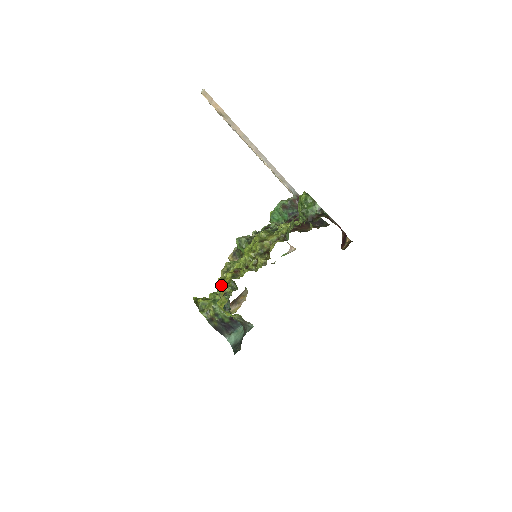
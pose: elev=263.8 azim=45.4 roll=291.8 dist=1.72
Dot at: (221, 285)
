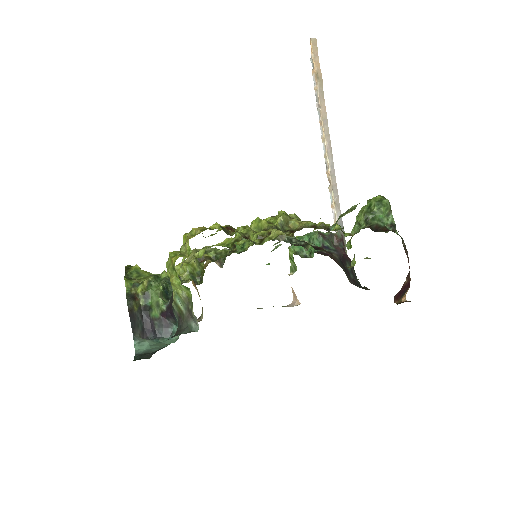
Dot at: (196, 228)
